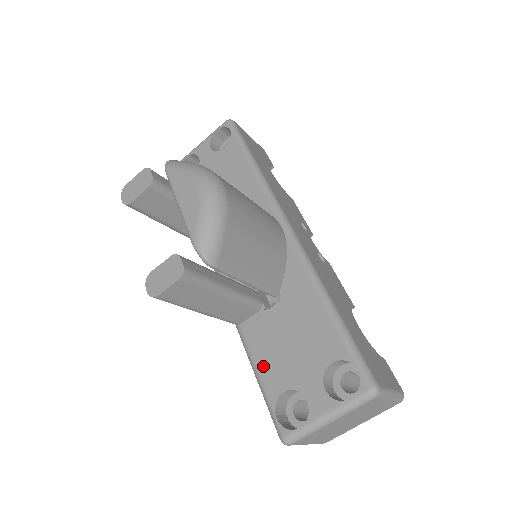
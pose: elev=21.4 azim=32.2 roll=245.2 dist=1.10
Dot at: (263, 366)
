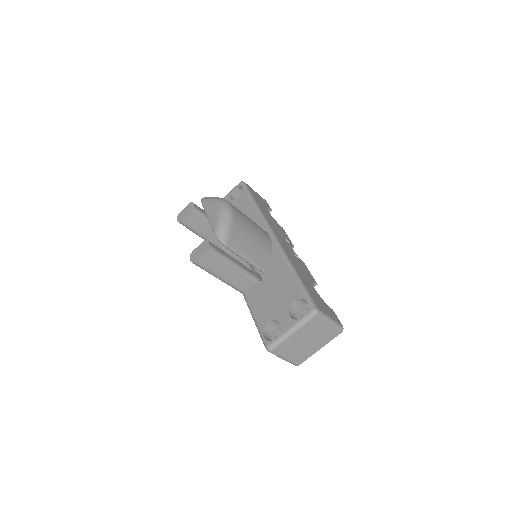
Dot at: (257, 312)
